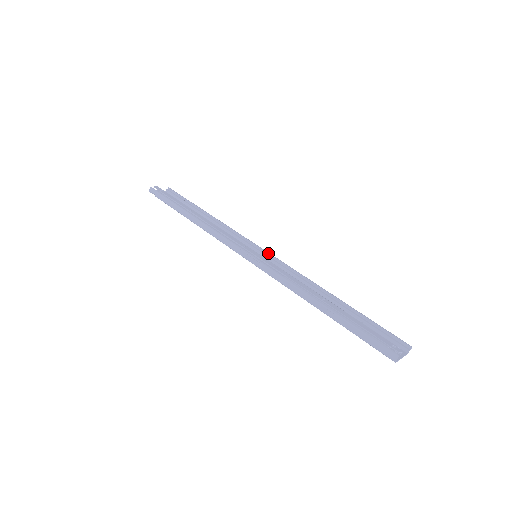
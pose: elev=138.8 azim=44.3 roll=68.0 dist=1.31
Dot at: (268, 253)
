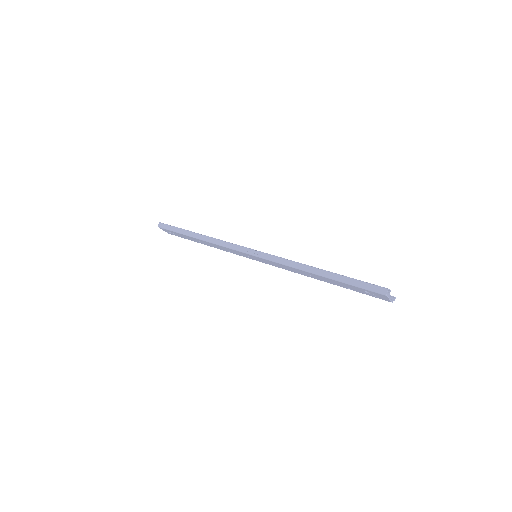
Dot at: occluded
